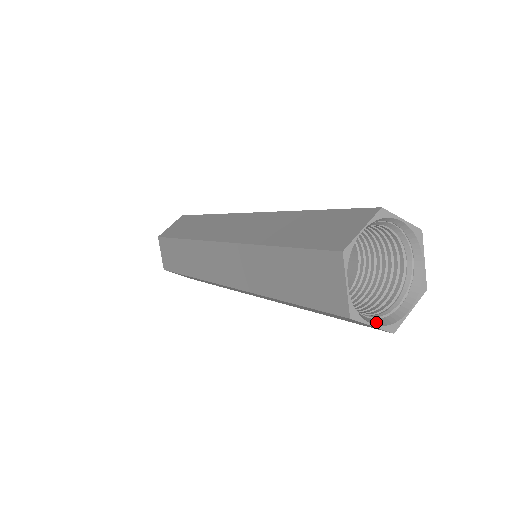
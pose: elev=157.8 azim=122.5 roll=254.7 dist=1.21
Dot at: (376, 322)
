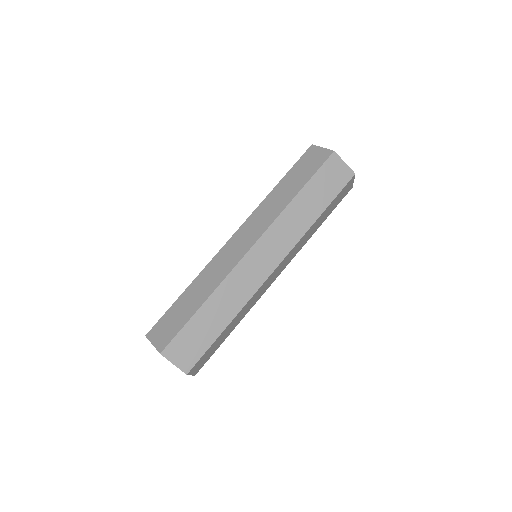
Dot at: (345, 168)
